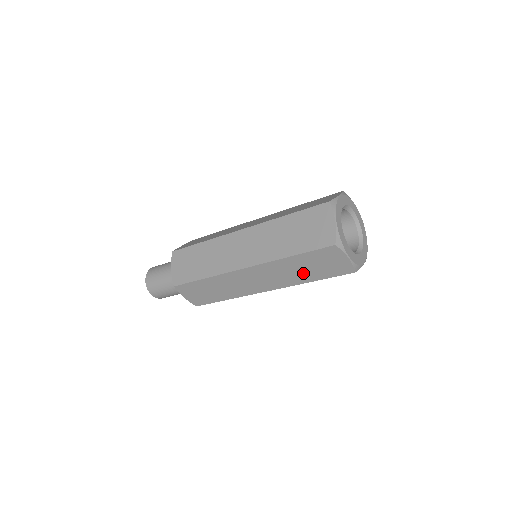
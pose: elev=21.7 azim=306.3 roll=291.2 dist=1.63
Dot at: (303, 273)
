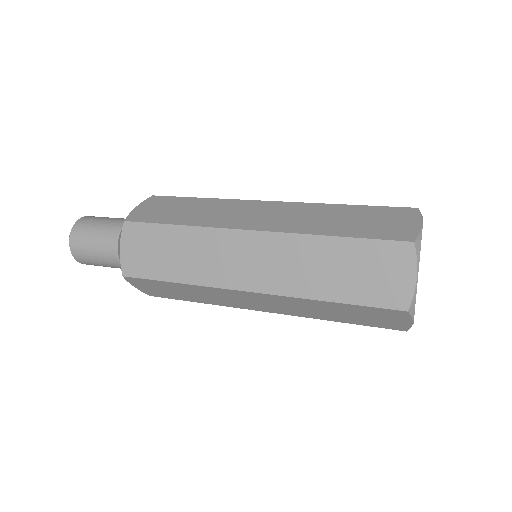
Dot at: occluded
